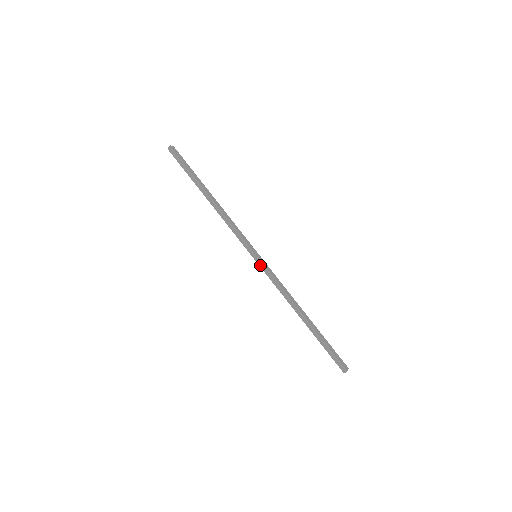
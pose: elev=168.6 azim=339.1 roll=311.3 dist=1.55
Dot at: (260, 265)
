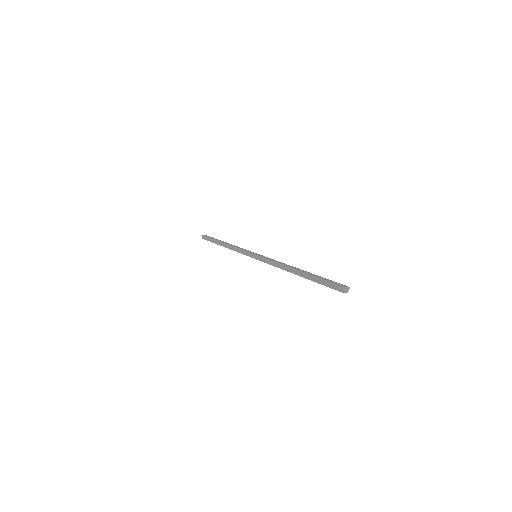
Dot at: (258, 259)
